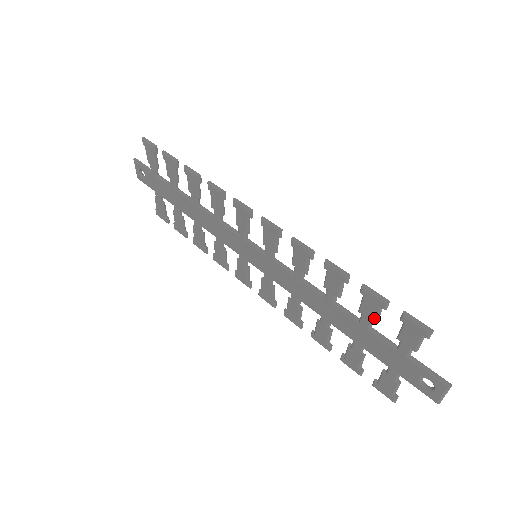
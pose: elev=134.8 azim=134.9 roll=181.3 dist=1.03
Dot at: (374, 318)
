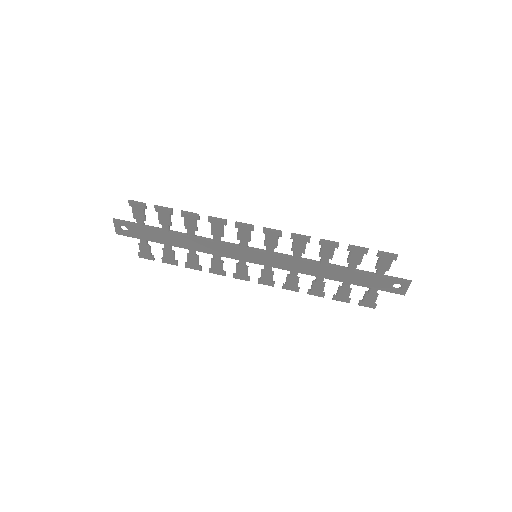
Dot at: (359, 262)
